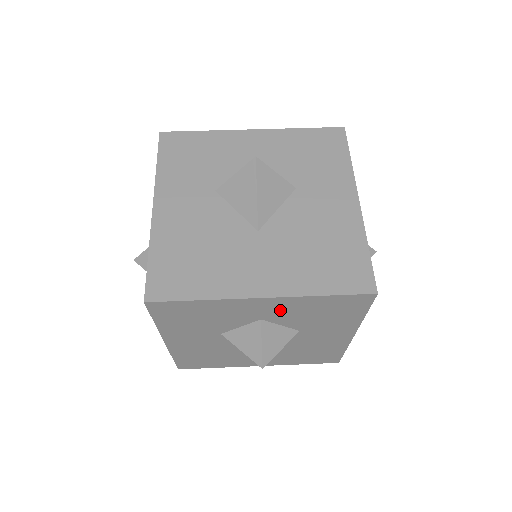
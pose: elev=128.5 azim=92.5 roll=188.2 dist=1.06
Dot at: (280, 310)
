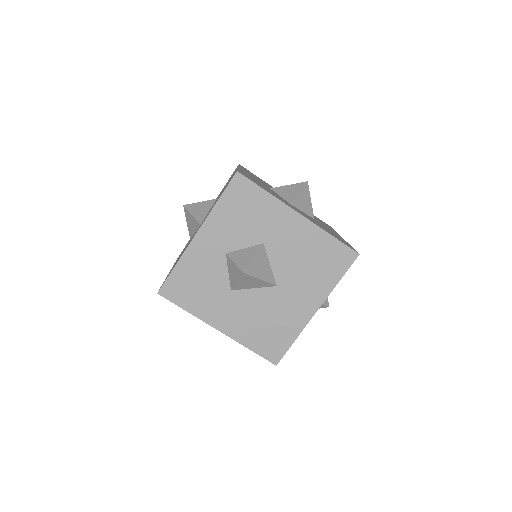
Dot at: occluded
